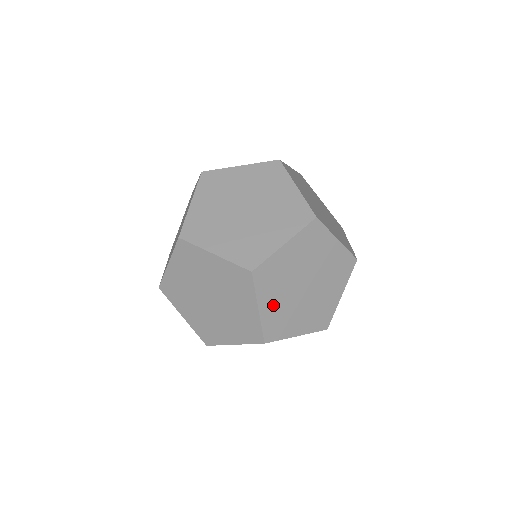
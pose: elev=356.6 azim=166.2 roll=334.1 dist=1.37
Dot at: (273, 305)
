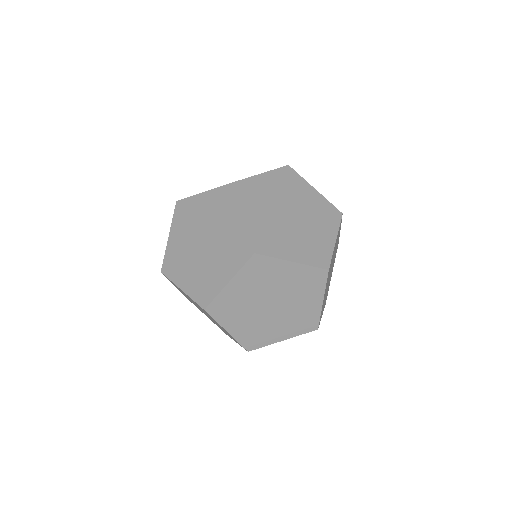
Dot at: (239, 291)
